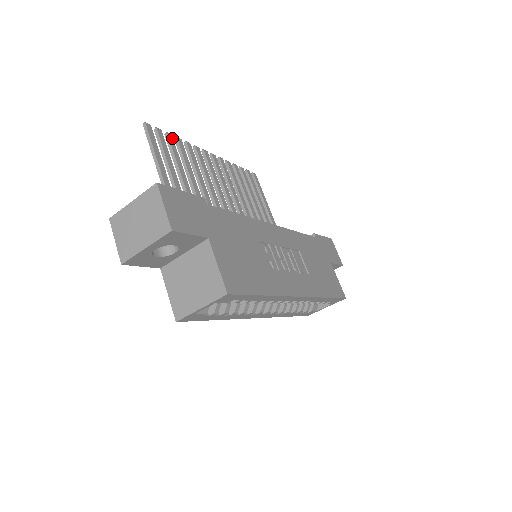
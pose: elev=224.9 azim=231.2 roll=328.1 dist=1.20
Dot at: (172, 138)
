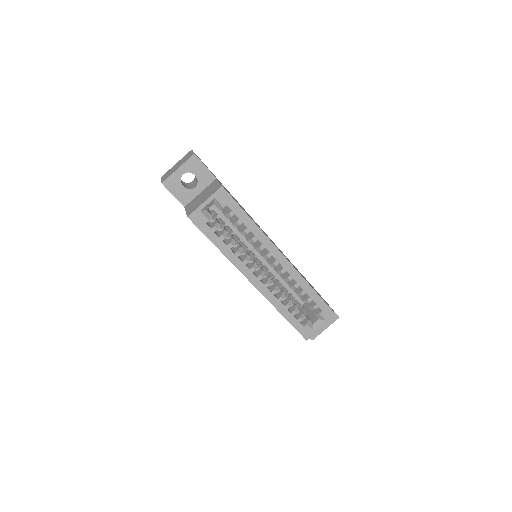
Dot at: occluded
